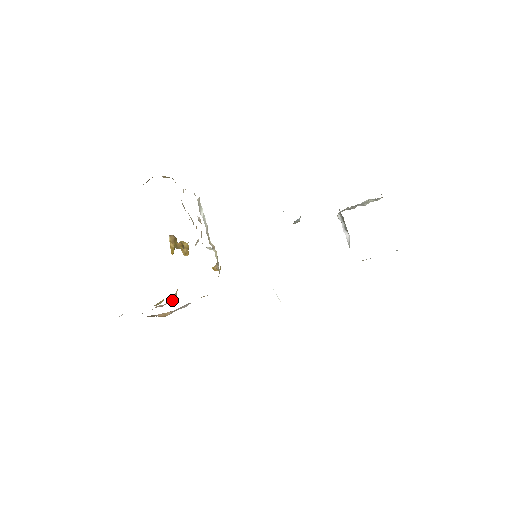
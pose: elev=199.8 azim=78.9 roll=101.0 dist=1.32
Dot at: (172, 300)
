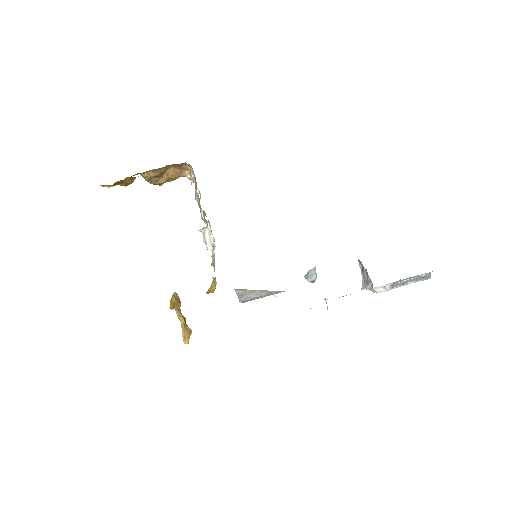
Dot at: occluded
